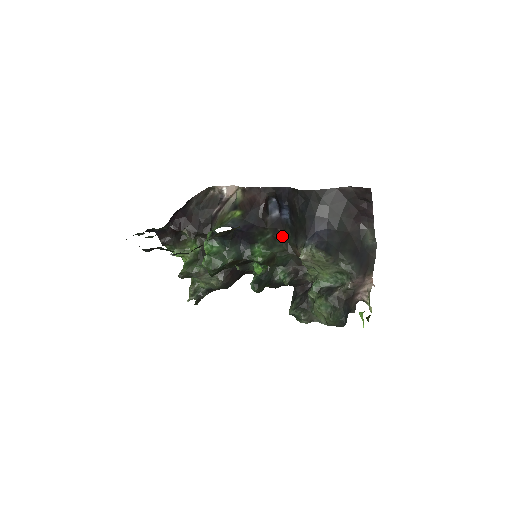
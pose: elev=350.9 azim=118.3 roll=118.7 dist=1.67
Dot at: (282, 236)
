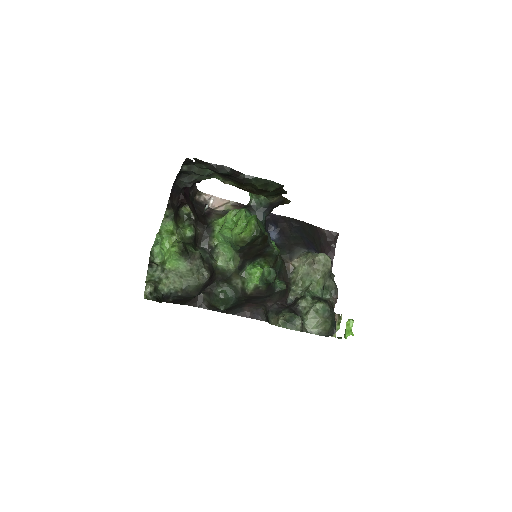
Dot at: occluded
